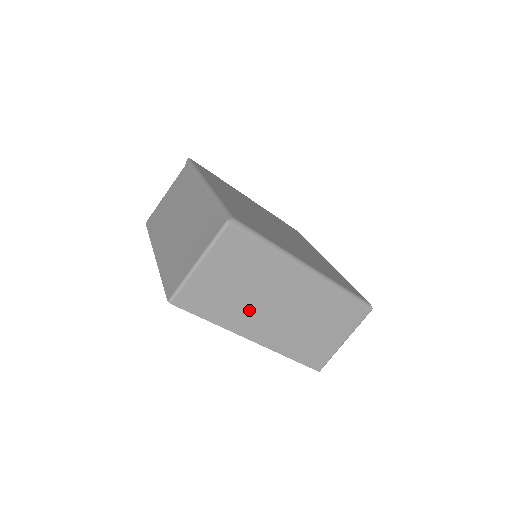
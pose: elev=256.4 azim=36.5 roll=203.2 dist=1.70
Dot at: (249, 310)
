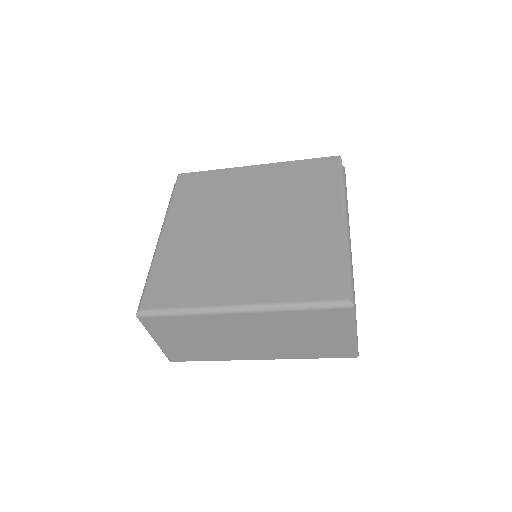
Dot at: (228, 347)
